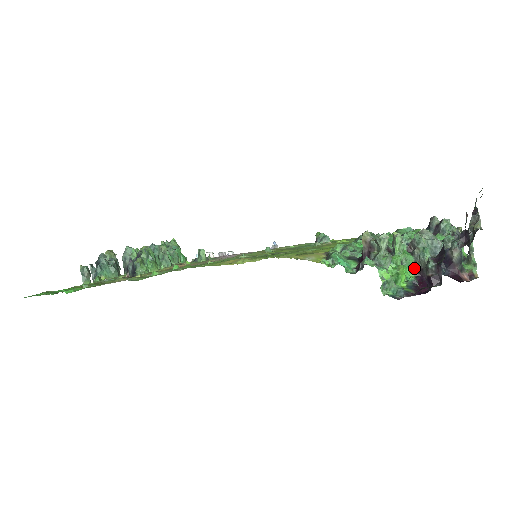
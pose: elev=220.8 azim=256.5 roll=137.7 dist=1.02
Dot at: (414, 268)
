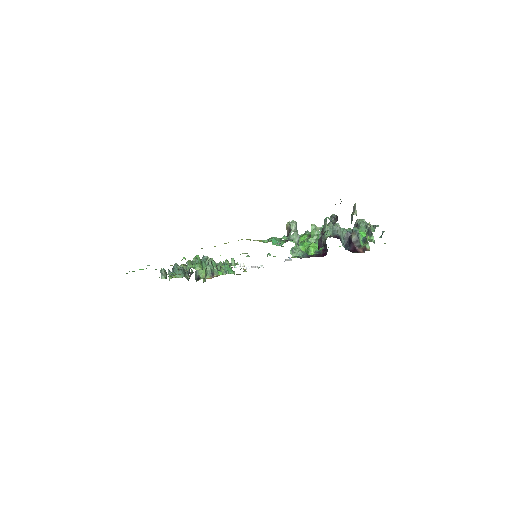
Dot at: occluded
